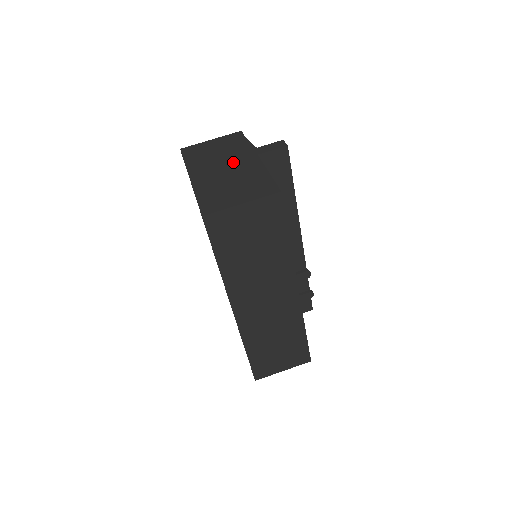
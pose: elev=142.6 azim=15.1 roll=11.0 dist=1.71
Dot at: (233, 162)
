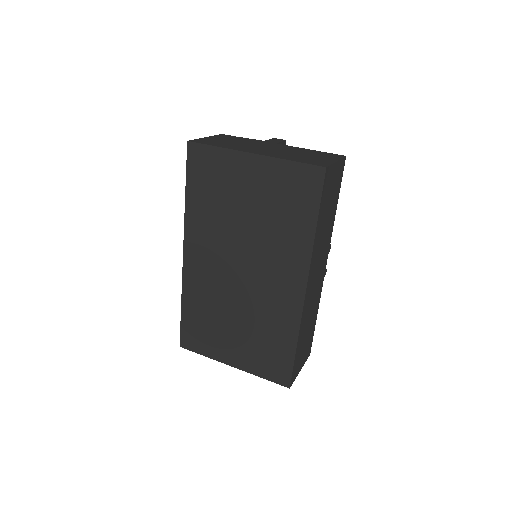
Dot at: (267, 146)
